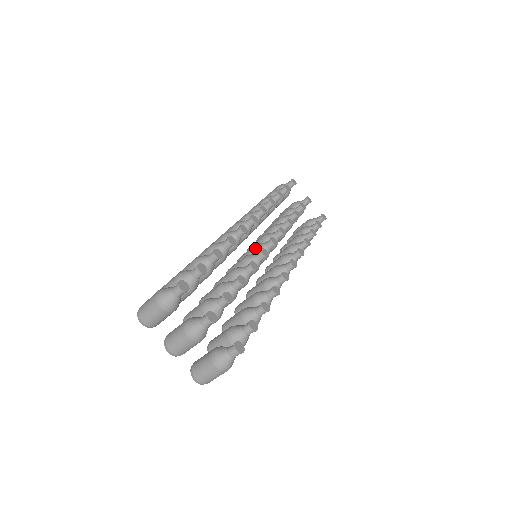
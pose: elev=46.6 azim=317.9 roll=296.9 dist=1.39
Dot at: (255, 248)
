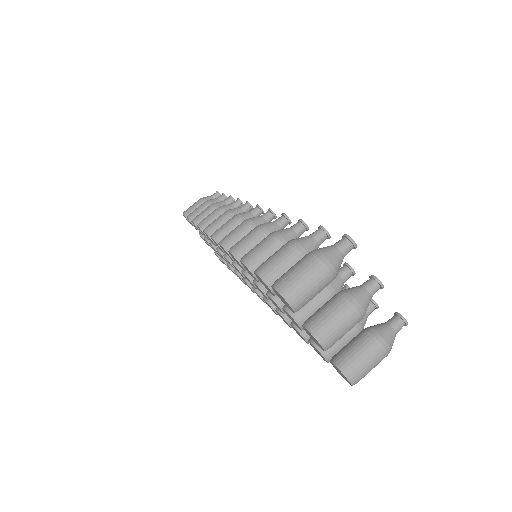
Dot at: occluded
